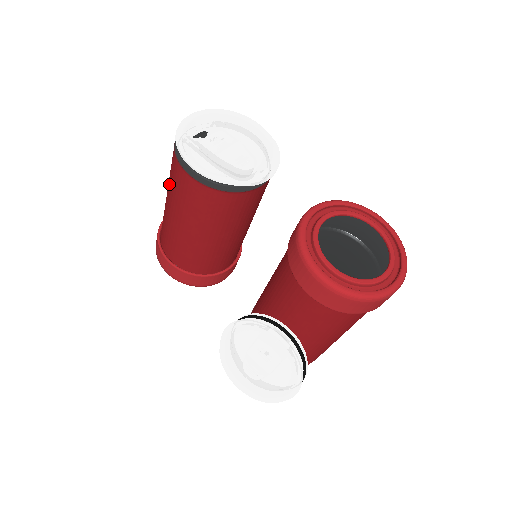
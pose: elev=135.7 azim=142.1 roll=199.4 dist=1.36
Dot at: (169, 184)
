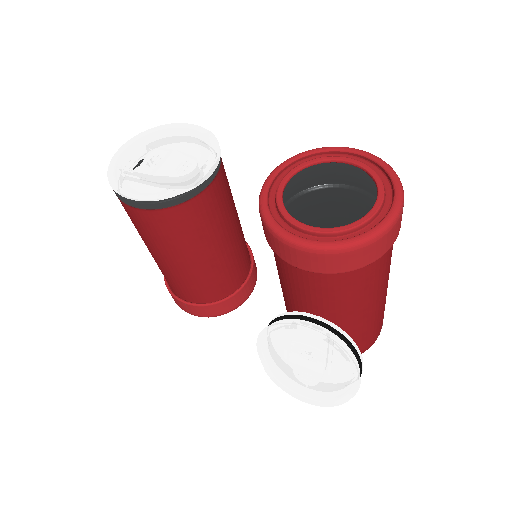
Dot at: occluded
